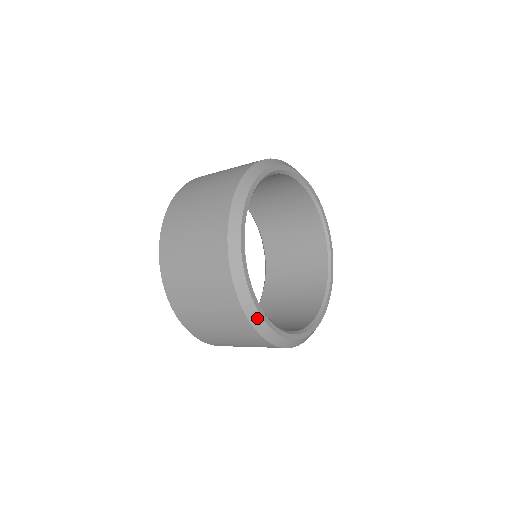
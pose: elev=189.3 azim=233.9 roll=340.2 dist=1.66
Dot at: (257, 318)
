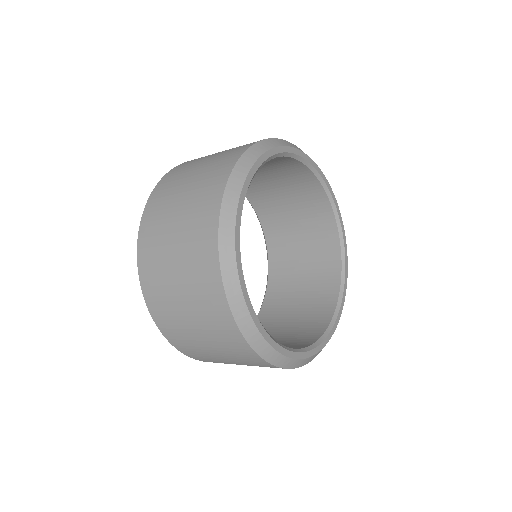
Dot at: (273, 355)
